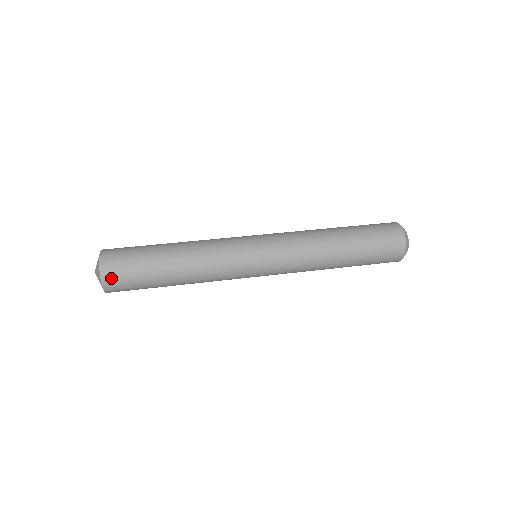
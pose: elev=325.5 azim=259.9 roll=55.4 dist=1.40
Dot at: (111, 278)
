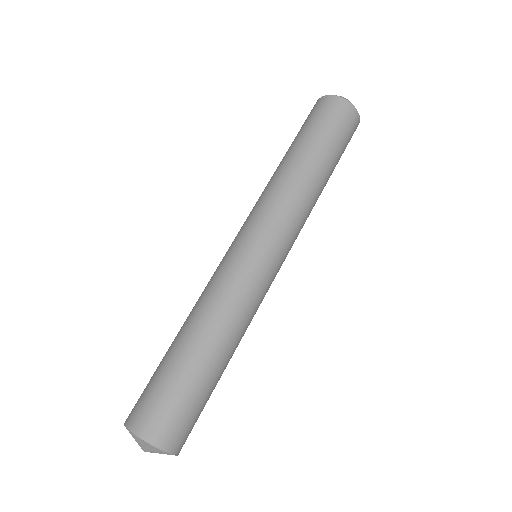
Dot at: occluded
